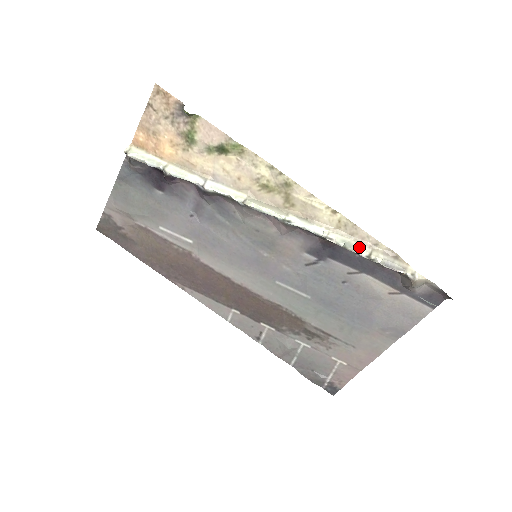
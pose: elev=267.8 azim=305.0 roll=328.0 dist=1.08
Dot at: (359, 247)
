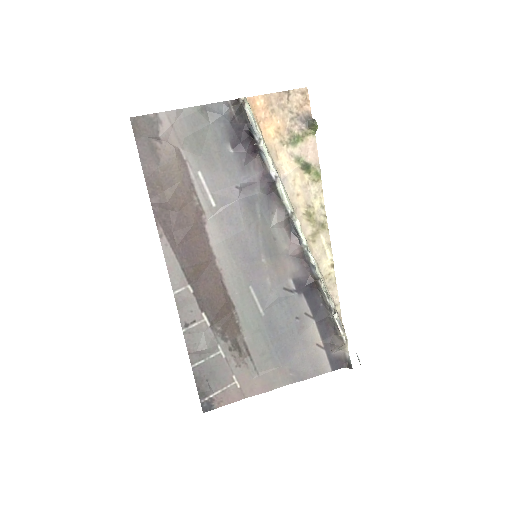
Dot at: (331, 299)
